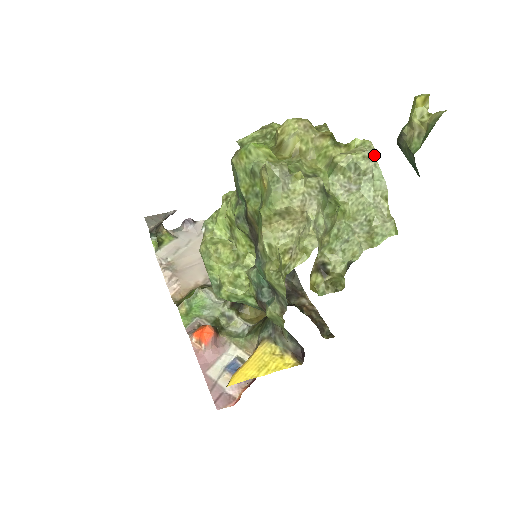
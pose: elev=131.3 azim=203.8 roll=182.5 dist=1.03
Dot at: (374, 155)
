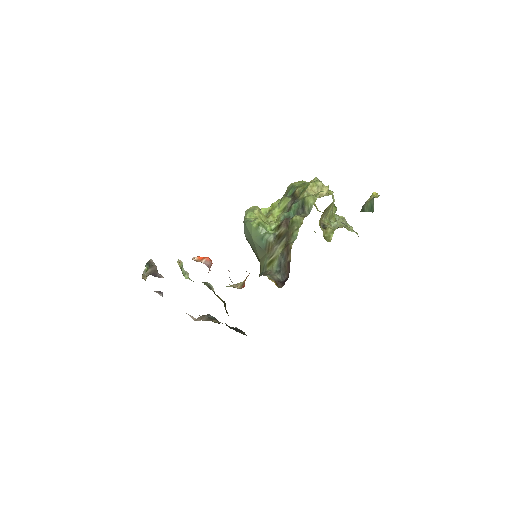
Dot at: occluded
